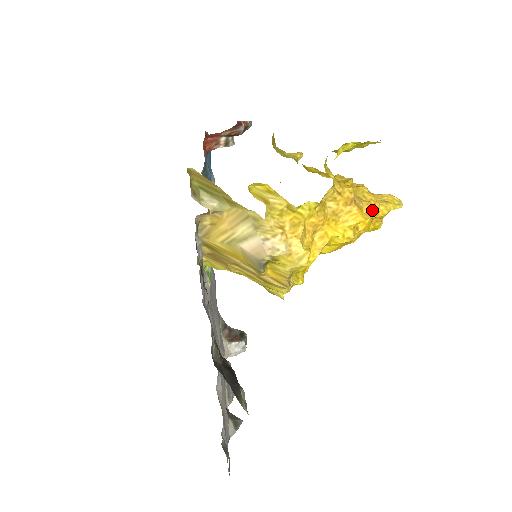
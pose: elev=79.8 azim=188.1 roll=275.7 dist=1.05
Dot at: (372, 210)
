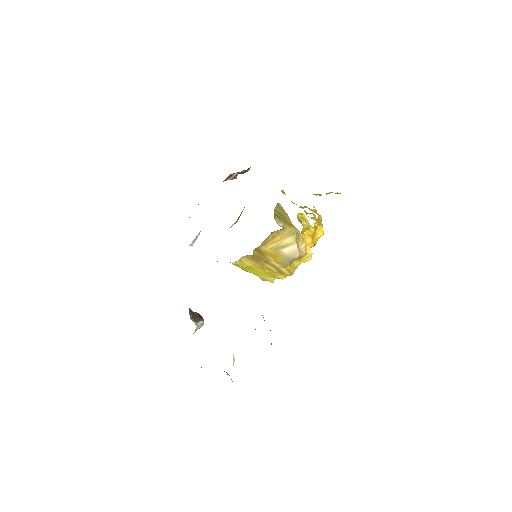
Dot at: occluded
